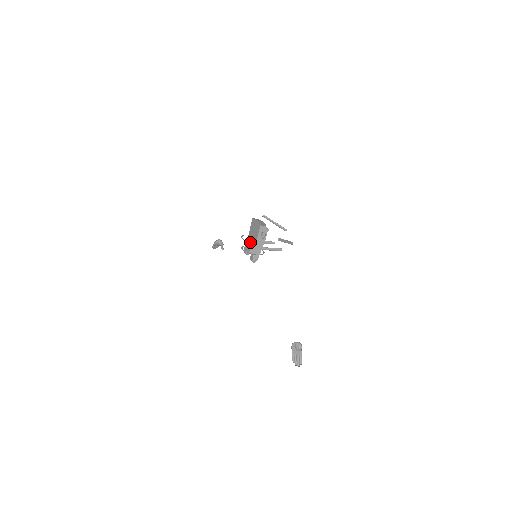
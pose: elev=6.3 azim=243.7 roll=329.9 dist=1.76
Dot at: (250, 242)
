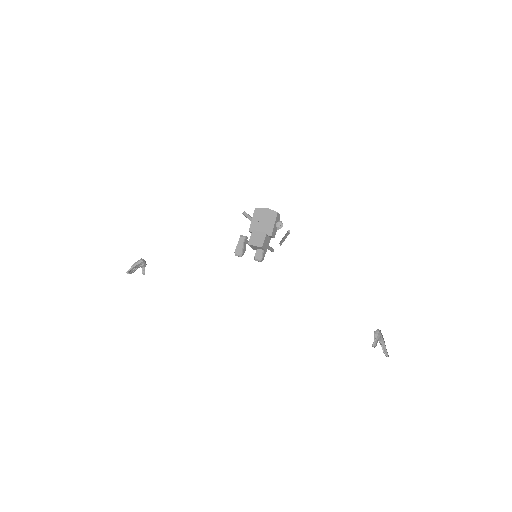
Dot at: (260, 235)
